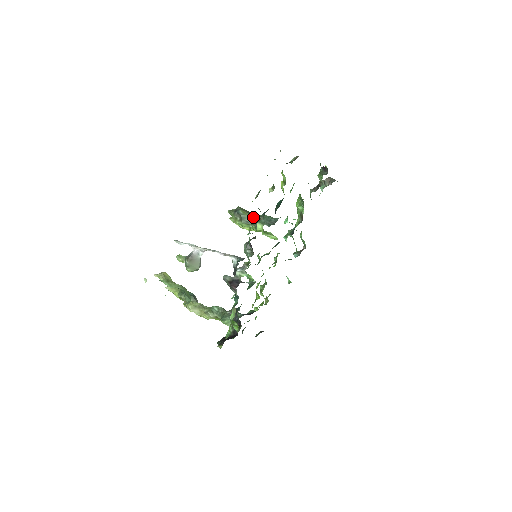
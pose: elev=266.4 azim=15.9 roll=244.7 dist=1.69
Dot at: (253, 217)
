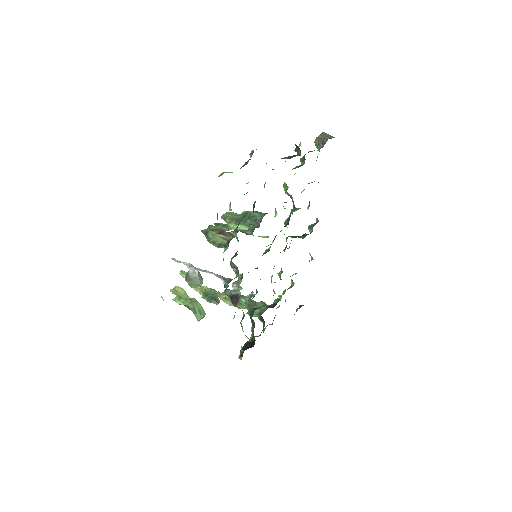
Dot at: (224, 238)
